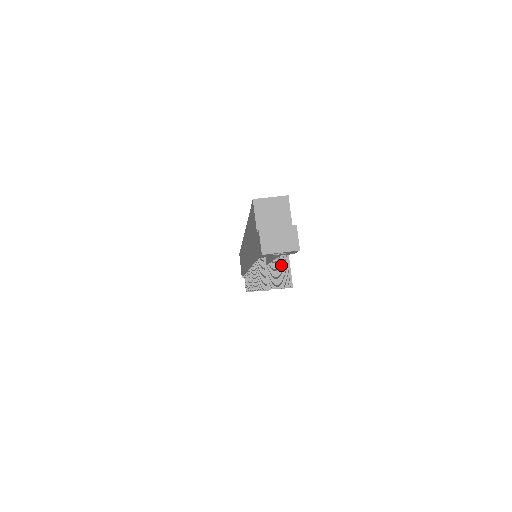
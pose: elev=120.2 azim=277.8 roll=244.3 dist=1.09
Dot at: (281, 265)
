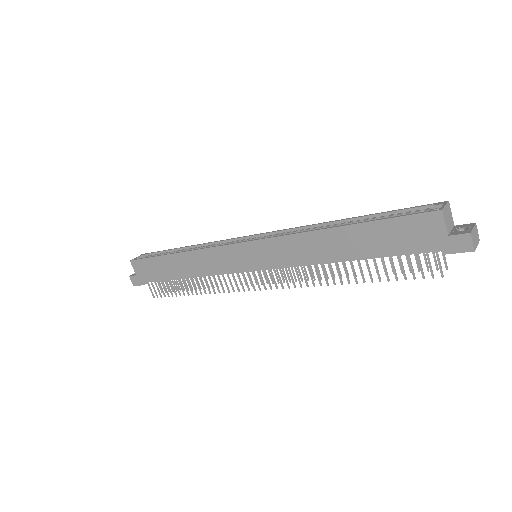
Dot at: occluded
